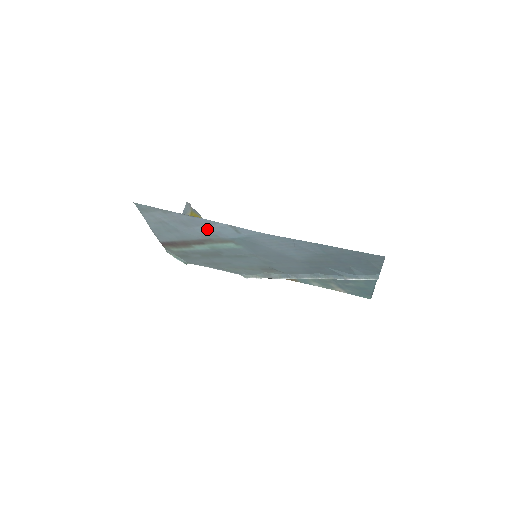
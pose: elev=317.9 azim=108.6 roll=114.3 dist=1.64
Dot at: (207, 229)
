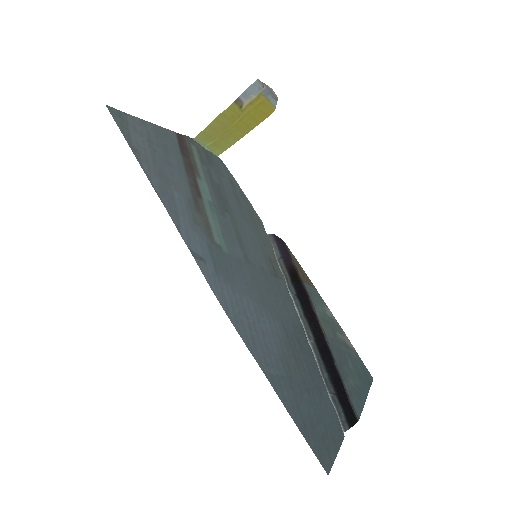
Dot at: (183, 211)
